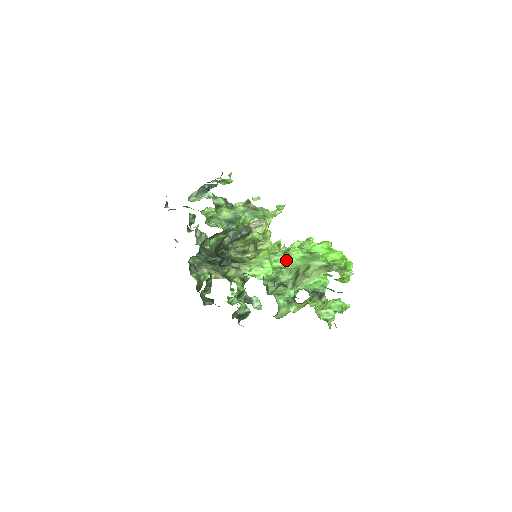
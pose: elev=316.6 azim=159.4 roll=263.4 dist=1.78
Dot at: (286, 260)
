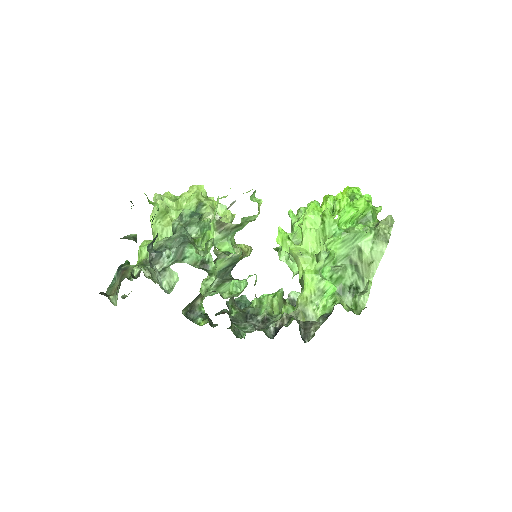
Dot at: (331, 260)
